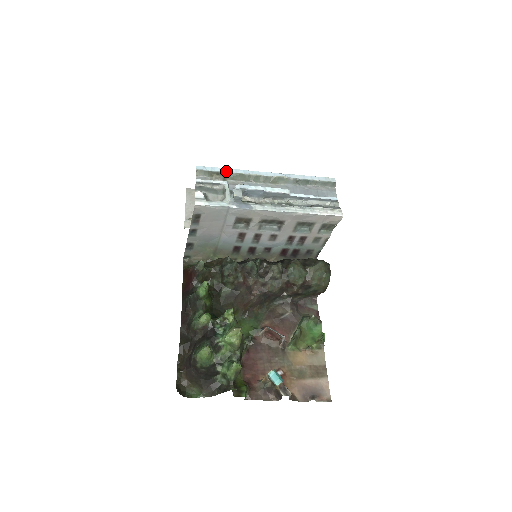
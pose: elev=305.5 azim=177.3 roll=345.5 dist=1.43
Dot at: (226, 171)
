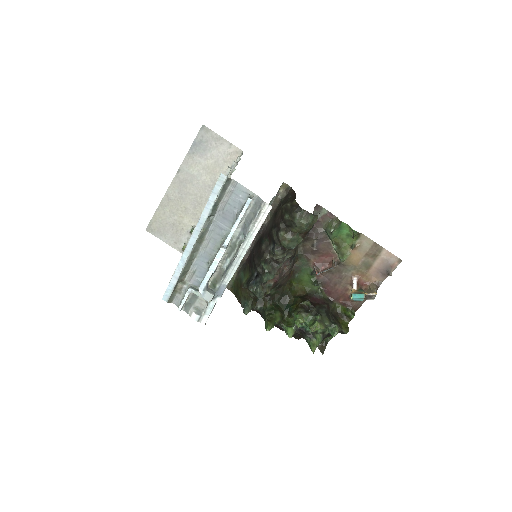
Dot at: (176, 280)
